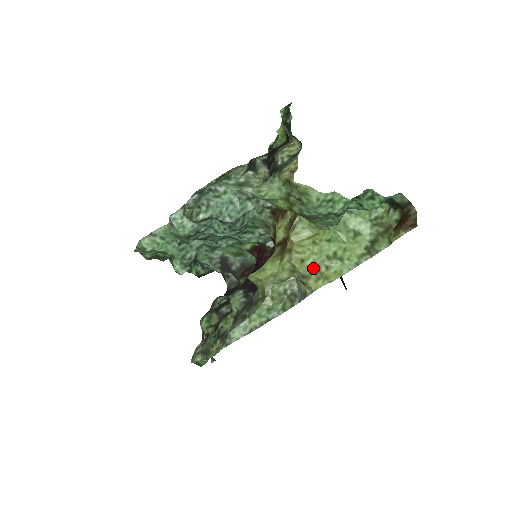
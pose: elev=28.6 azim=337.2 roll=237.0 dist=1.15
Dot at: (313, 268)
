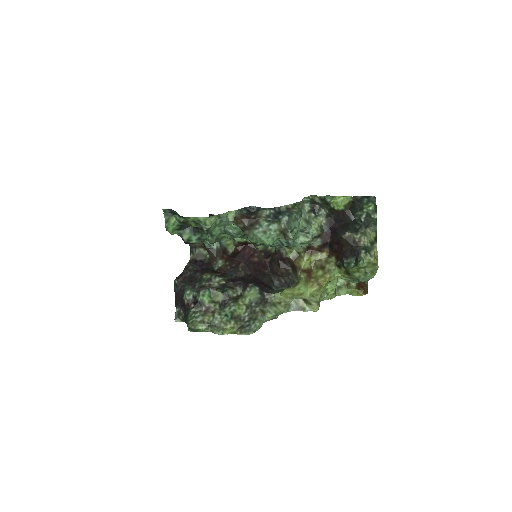
Dot at: occluded
